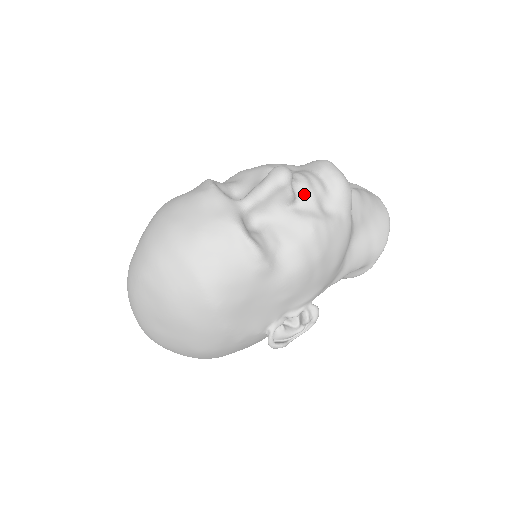
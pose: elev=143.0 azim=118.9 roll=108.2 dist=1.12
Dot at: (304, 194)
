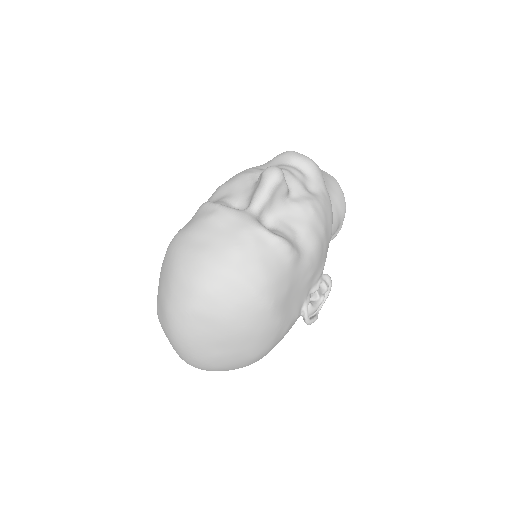
Dot at: (292, 184)
